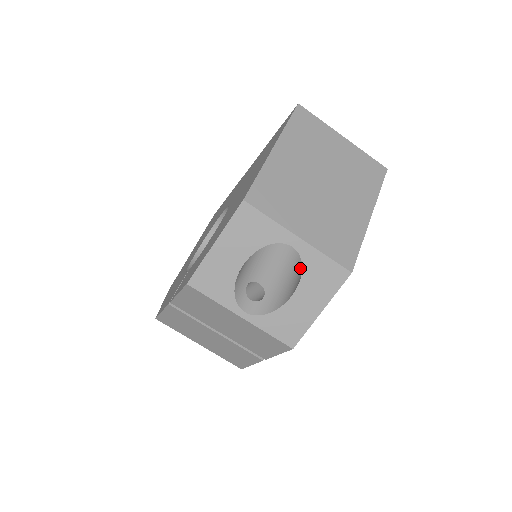
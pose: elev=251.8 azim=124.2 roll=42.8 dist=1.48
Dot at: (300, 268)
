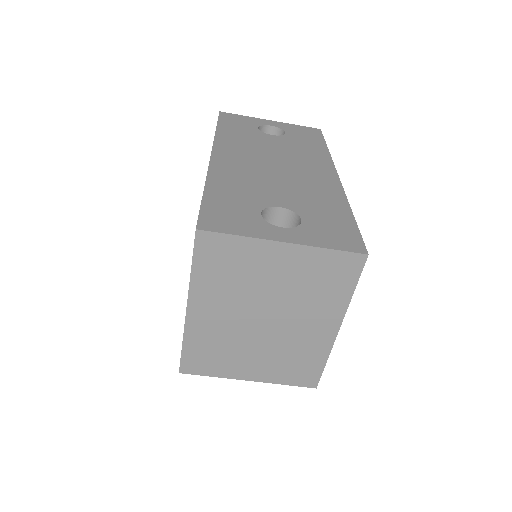
Dot at: occluded
